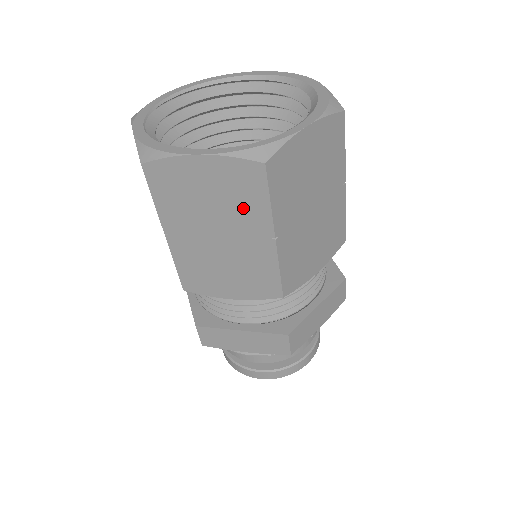
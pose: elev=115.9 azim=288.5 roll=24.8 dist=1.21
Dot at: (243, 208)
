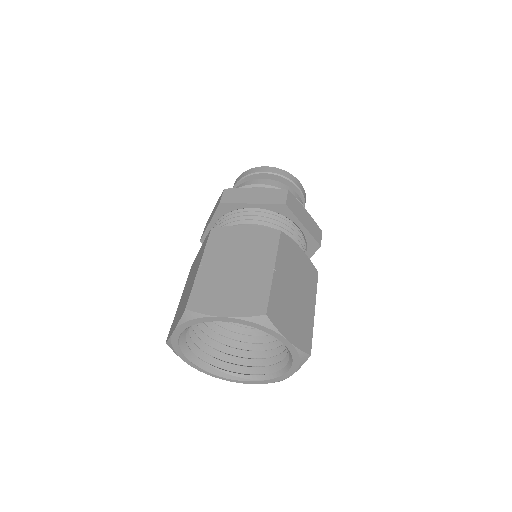
Dot at: occluded
